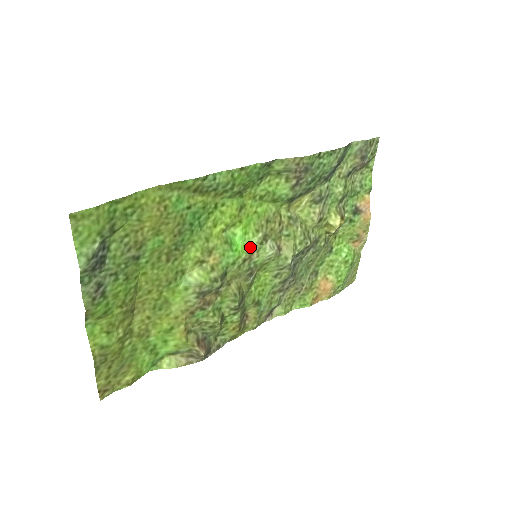
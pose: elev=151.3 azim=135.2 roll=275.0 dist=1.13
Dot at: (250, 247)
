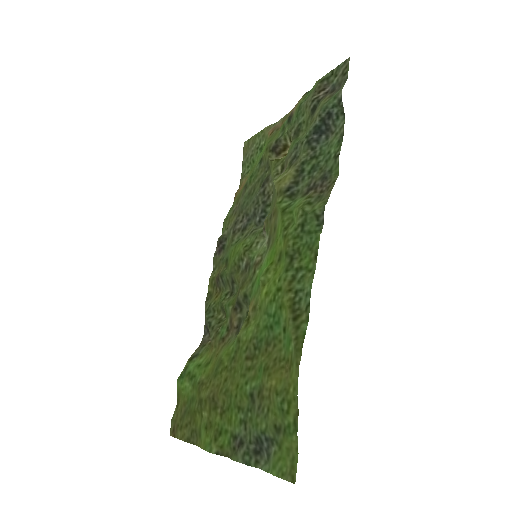
Dot at: (263, 263)
